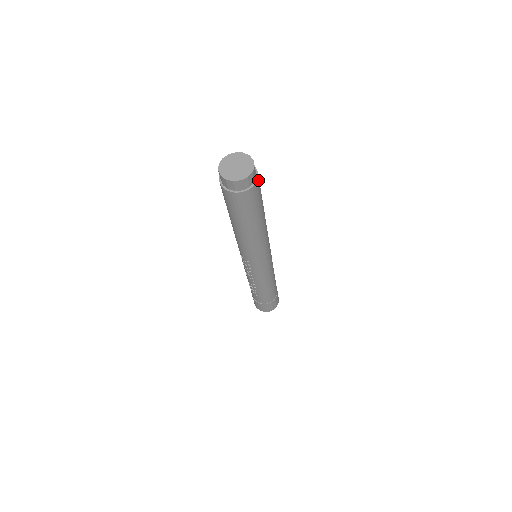
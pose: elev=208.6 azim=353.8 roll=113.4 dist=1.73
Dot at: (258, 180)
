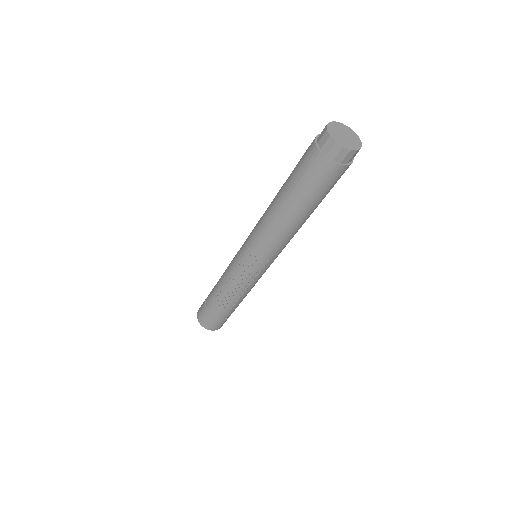
Dot at: occluded
